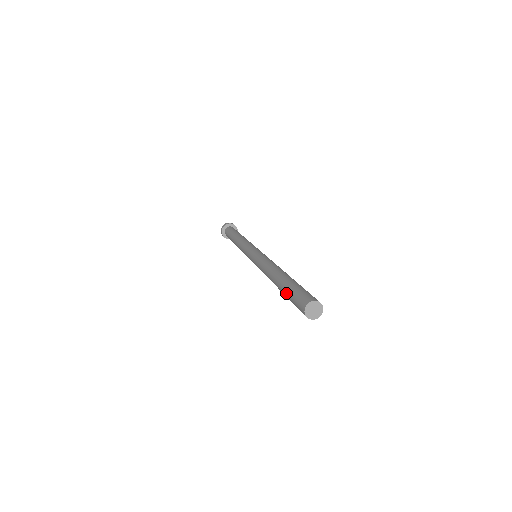
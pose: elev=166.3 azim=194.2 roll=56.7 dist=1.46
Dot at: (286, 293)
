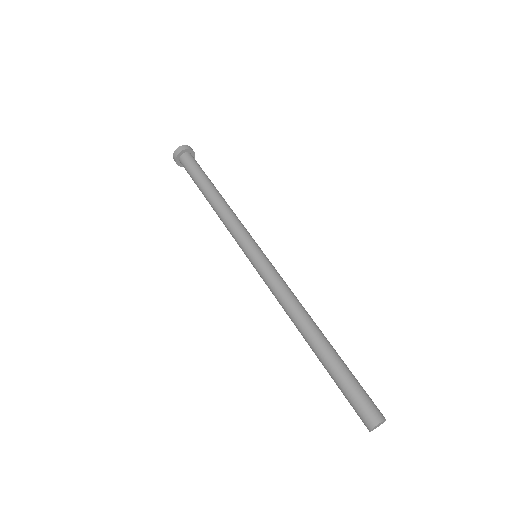
Dot at: (337, 377)
